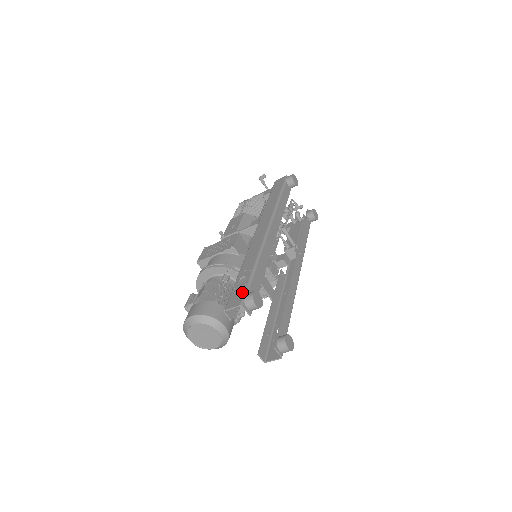
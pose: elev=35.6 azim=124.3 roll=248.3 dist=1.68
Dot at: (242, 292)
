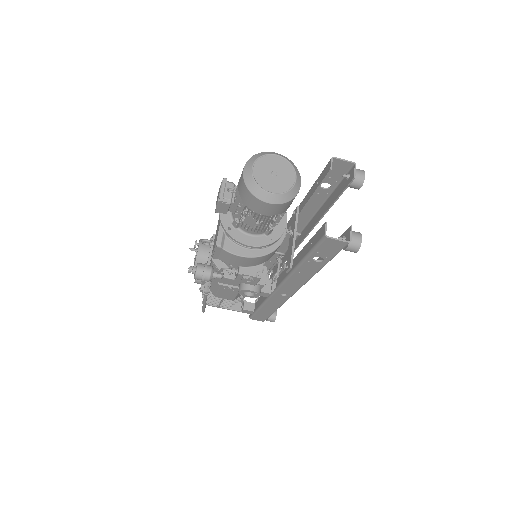
Dot at: (342, 173)
